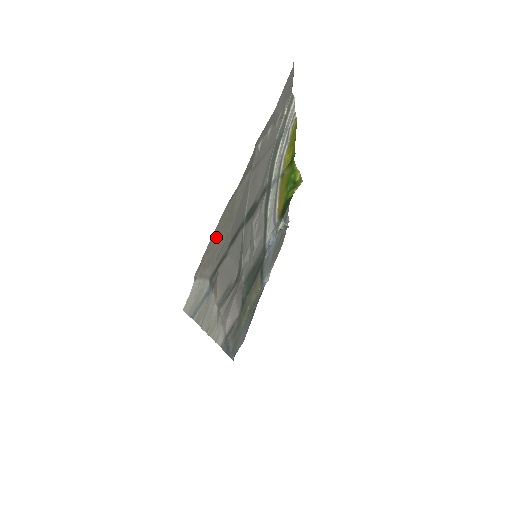
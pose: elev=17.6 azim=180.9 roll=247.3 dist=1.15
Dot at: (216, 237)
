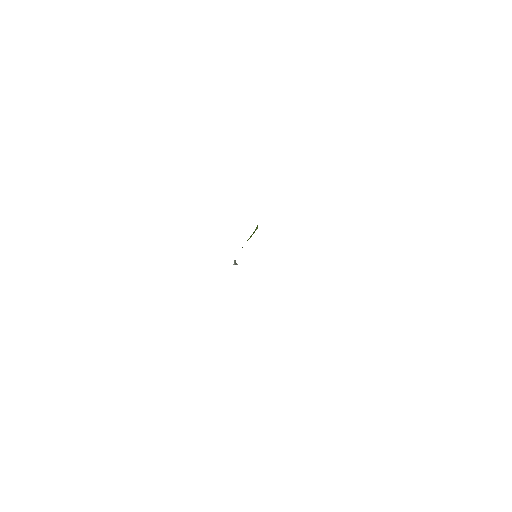
Dot at: occluded
